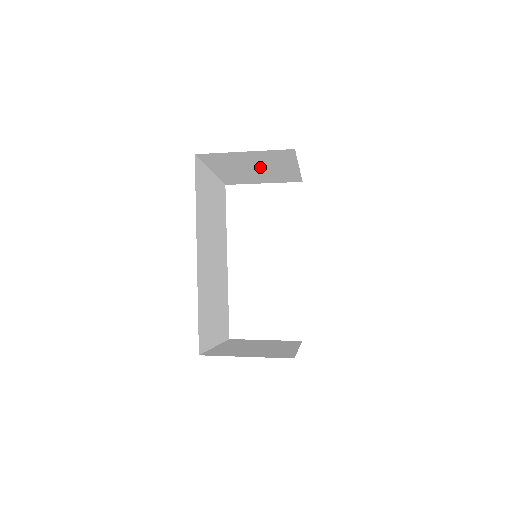
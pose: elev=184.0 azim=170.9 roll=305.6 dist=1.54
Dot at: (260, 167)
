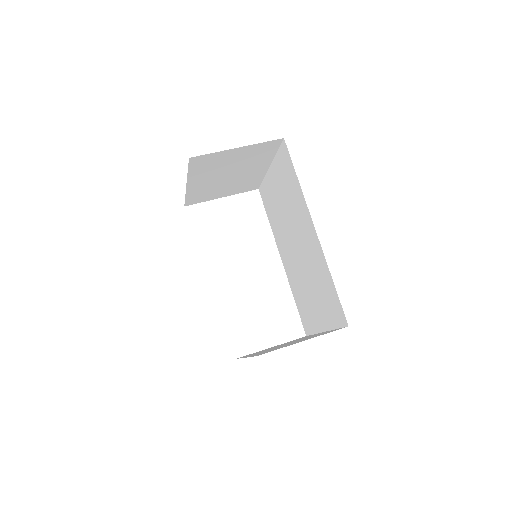
Dot at: (236, 171)
